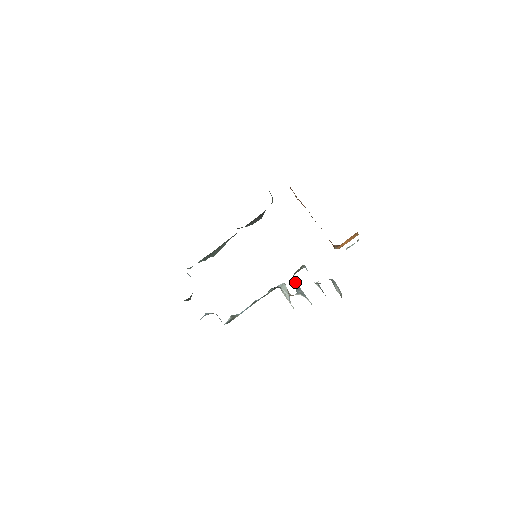
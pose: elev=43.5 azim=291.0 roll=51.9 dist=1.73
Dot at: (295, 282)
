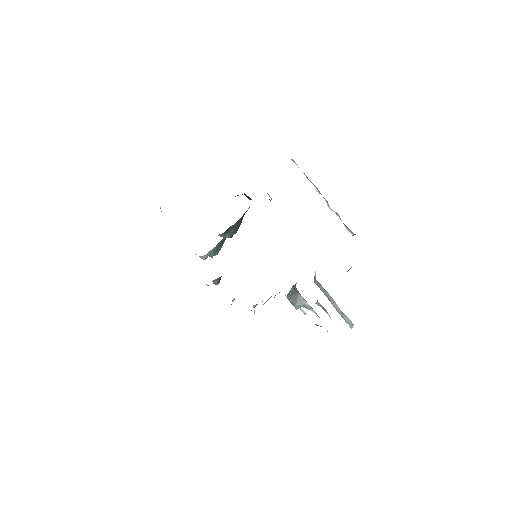
Dot at: (296, 294)
